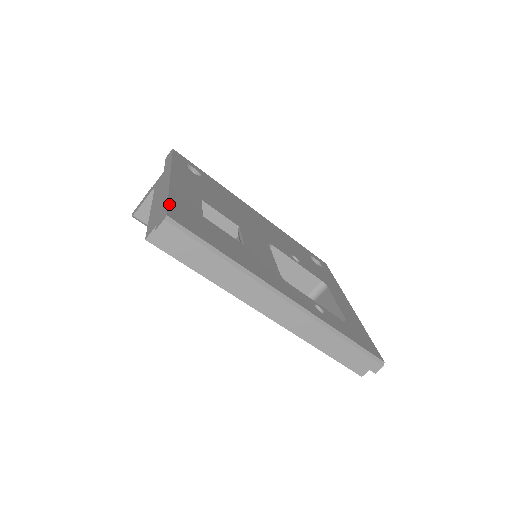
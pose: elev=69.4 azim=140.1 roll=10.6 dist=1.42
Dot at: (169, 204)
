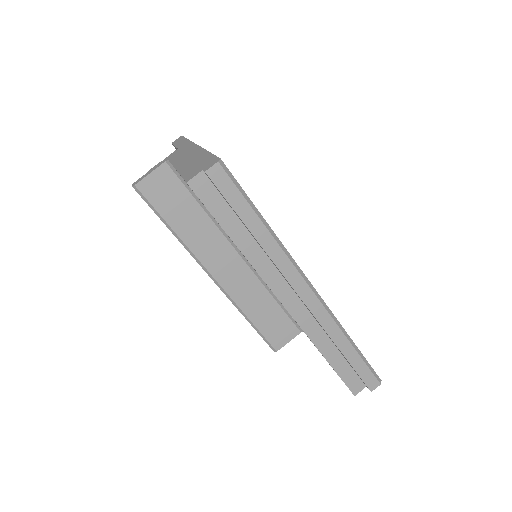
Dot at: (214, 155)
